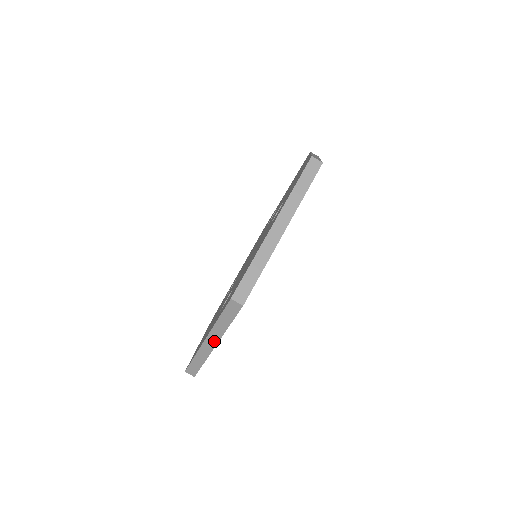
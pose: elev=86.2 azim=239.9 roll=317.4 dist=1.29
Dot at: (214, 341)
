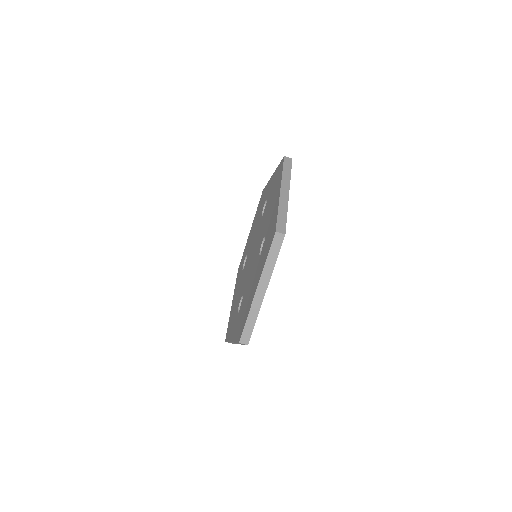
Dot at: occluded
